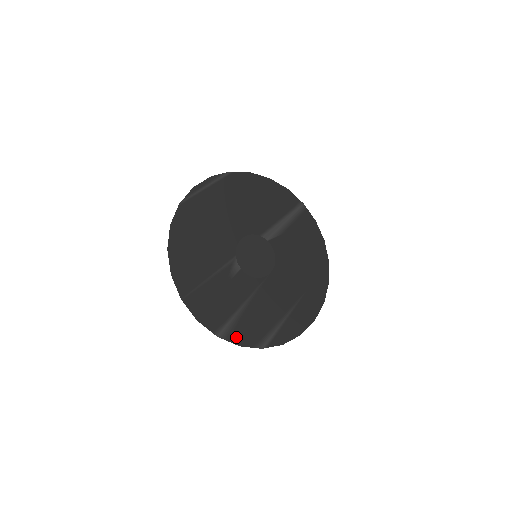
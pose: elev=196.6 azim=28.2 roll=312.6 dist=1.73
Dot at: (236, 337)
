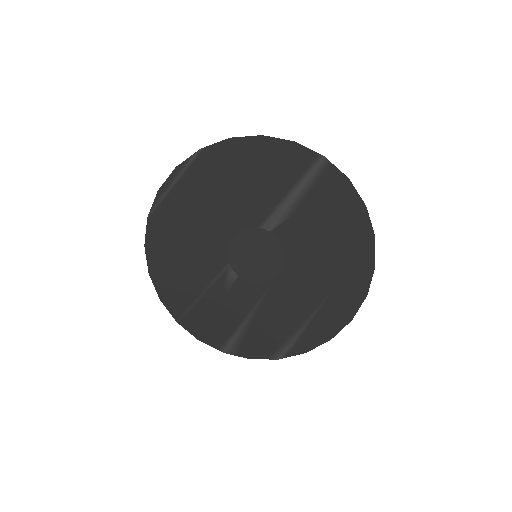
Dot at: (245, 351)
